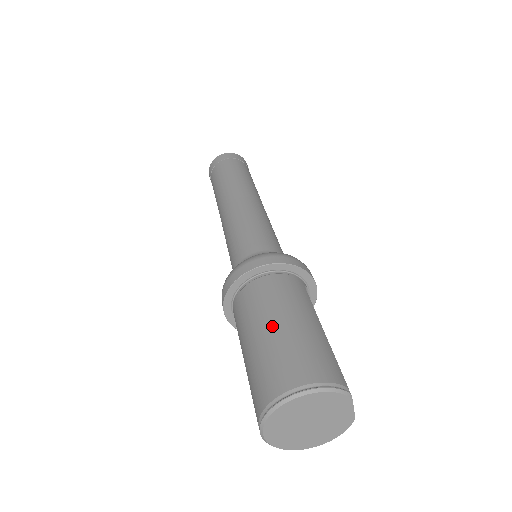
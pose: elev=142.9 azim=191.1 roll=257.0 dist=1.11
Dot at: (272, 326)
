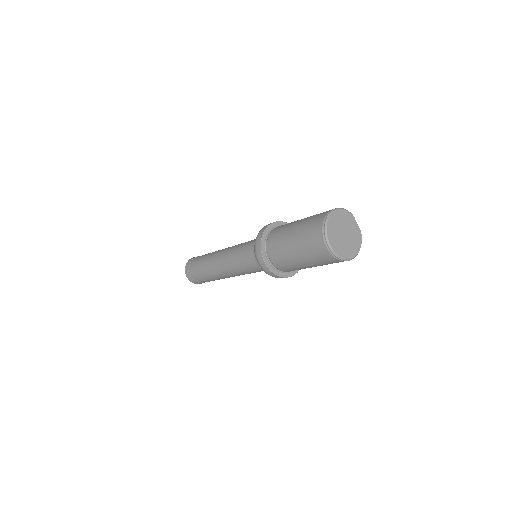
Dot at: (298, 222)
